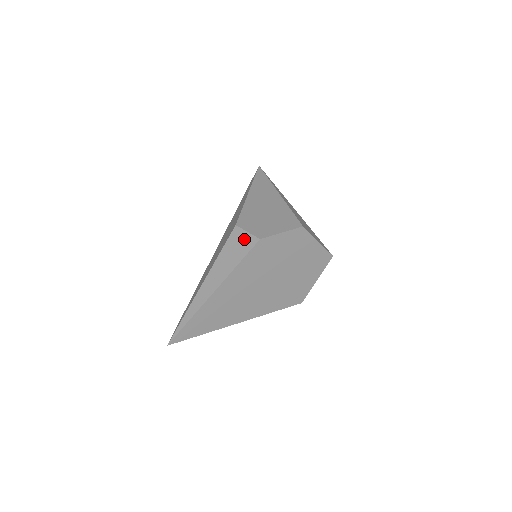
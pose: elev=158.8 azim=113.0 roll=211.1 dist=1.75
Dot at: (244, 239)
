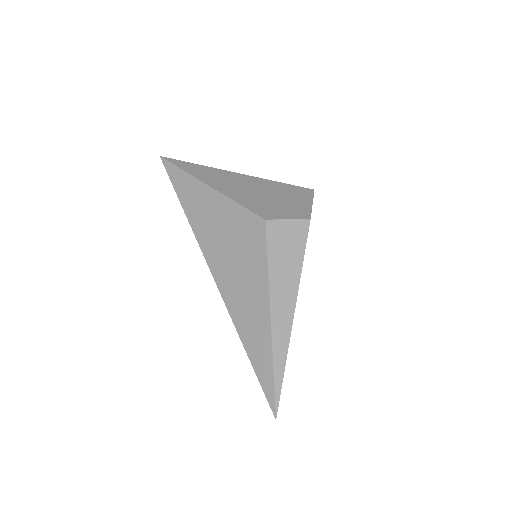
Dot at: (290, 229)
